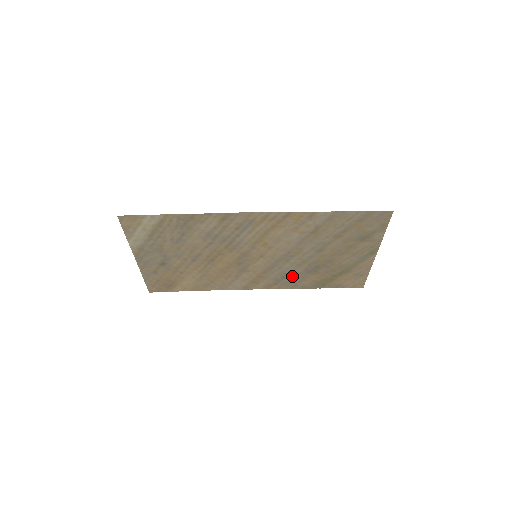
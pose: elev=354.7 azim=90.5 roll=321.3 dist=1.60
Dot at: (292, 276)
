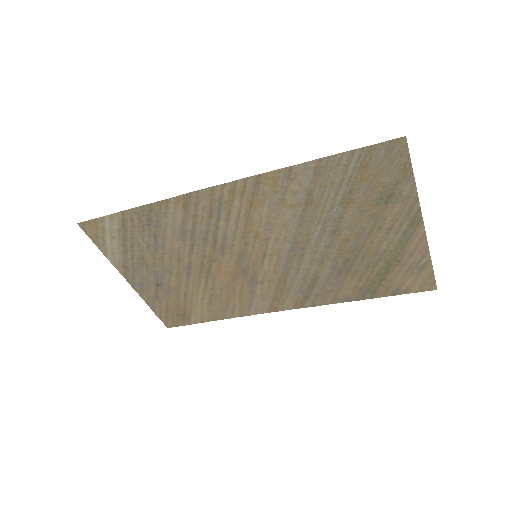
Dot at: (321, 283)
